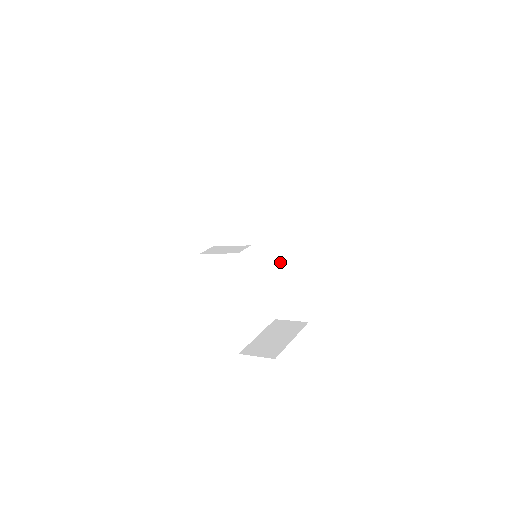
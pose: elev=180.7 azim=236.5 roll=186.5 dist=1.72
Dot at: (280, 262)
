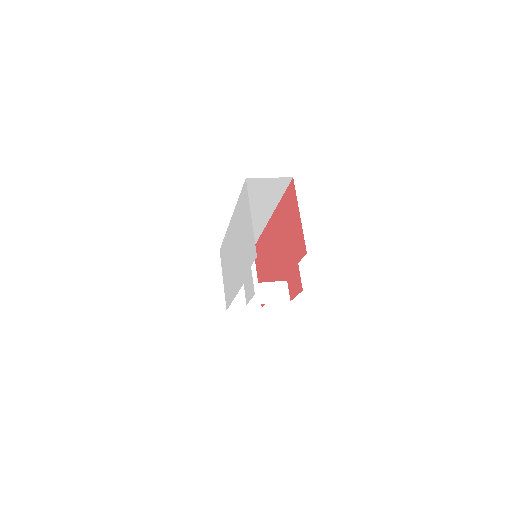
Dot at: occluded
